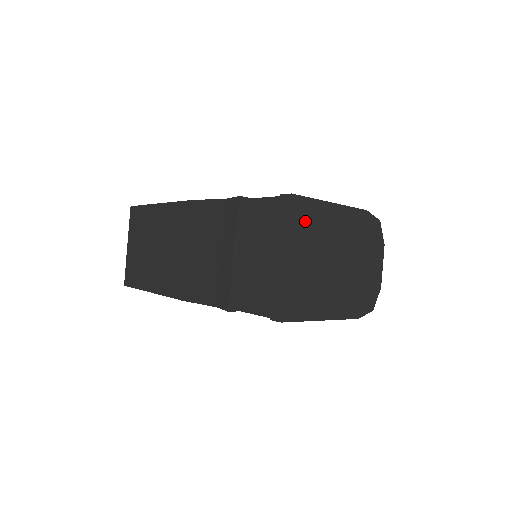
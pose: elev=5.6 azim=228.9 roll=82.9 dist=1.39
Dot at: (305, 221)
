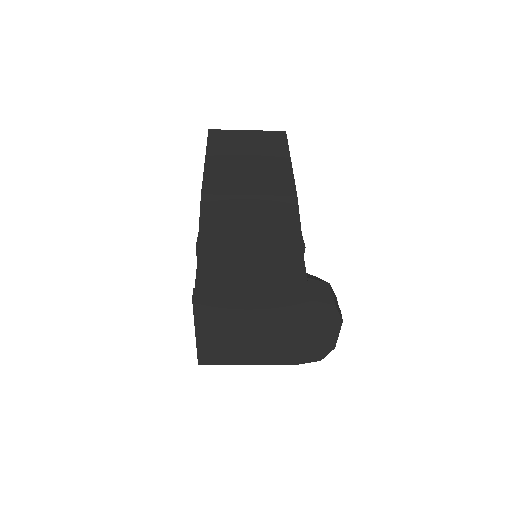
Dot at: (214, 314)
